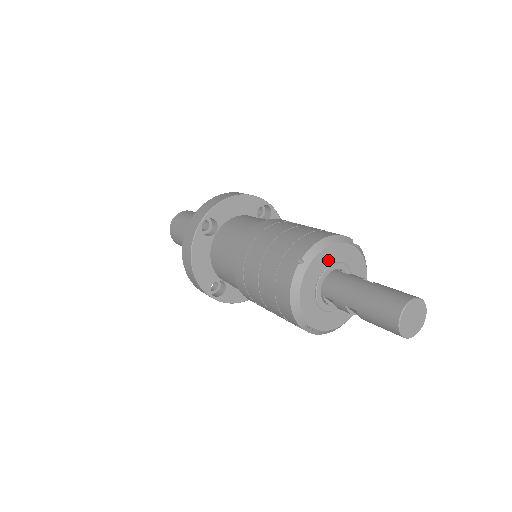
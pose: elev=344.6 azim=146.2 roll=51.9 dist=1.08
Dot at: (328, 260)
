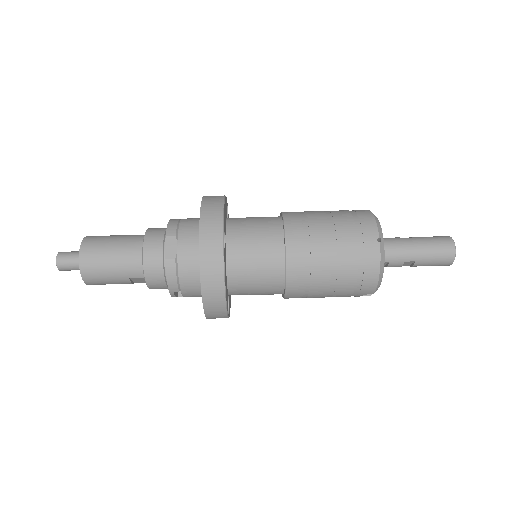
Dot at: occluded
